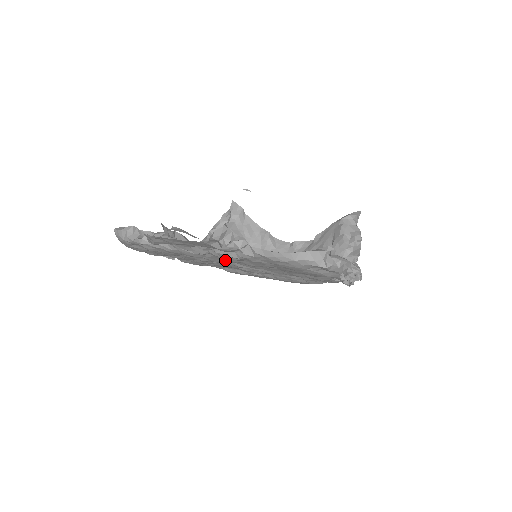
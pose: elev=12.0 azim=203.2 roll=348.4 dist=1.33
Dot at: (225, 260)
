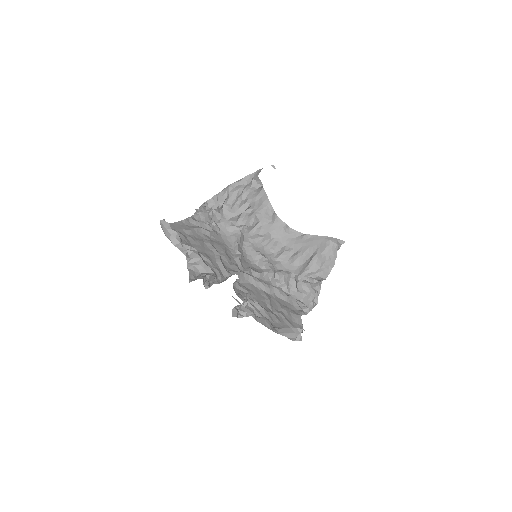
Dot at: occluded
